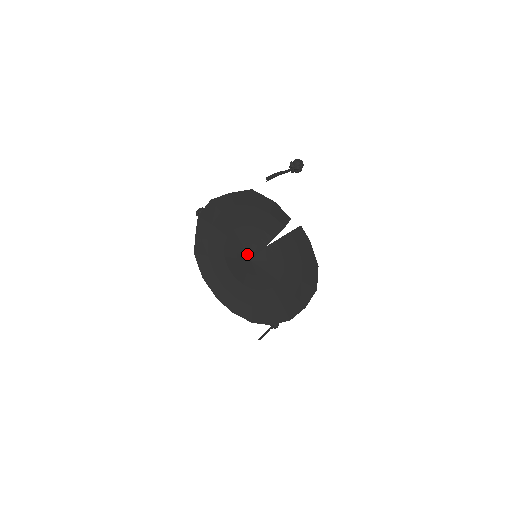
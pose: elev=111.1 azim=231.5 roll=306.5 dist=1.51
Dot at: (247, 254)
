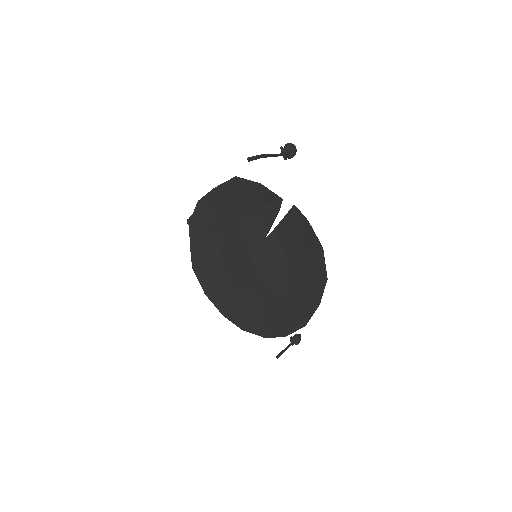
Dot at: (245, 255)
